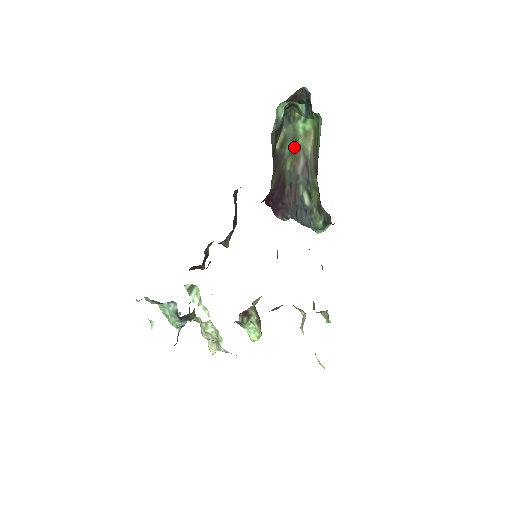
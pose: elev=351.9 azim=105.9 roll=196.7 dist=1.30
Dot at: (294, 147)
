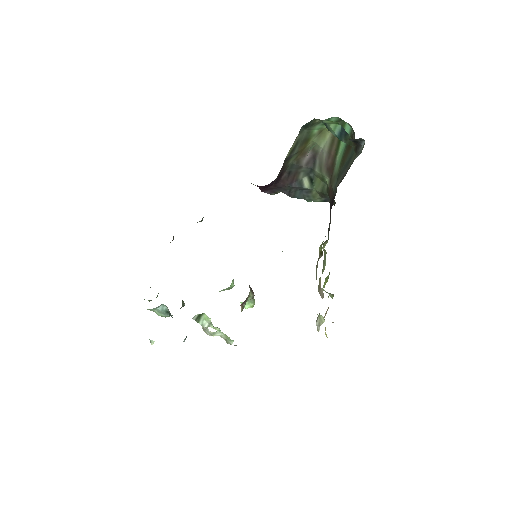
Dot at: (303, 145)
